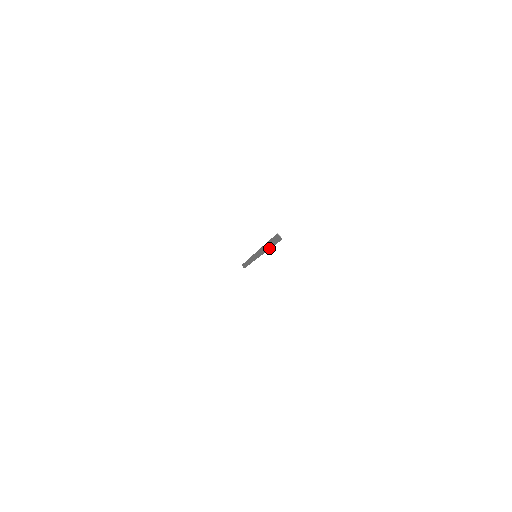
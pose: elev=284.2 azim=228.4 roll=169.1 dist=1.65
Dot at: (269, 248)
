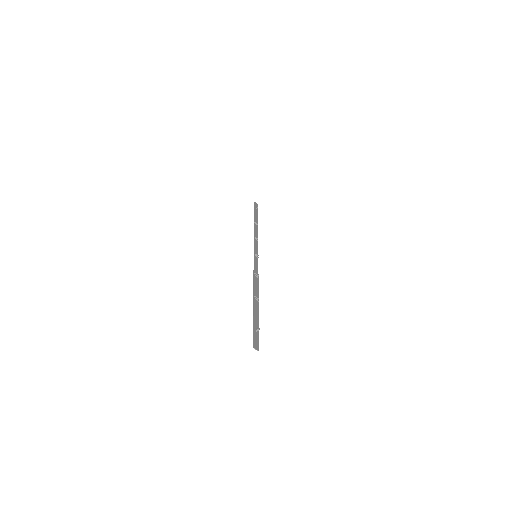
Dot at: (258, 304)
